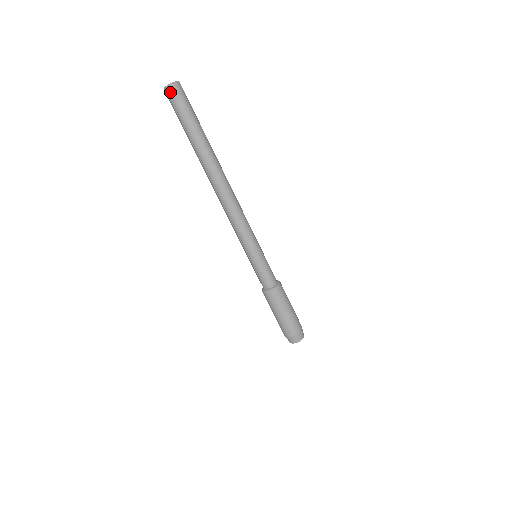
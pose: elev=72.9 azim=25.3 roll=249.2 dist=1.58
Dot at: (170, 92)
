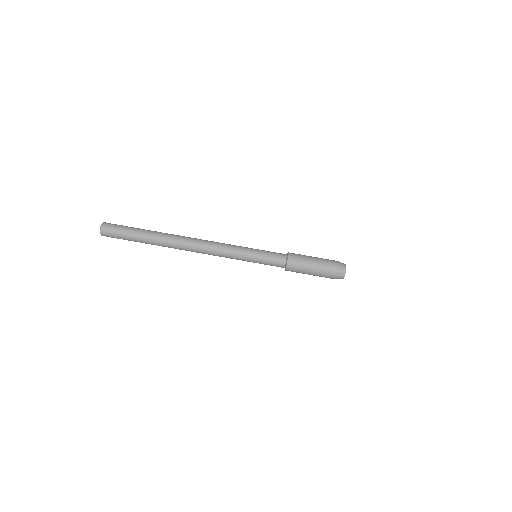
Dot at: (105, 231)
